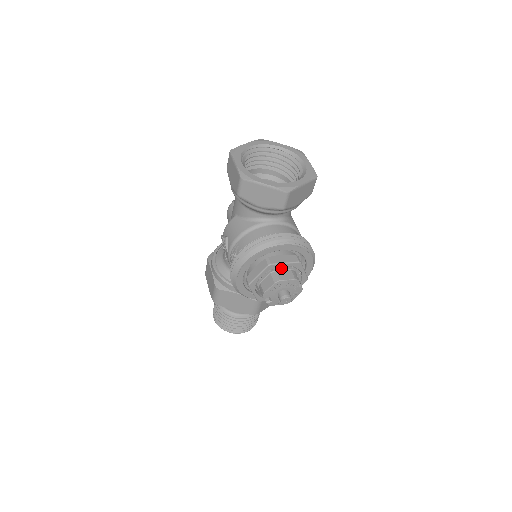
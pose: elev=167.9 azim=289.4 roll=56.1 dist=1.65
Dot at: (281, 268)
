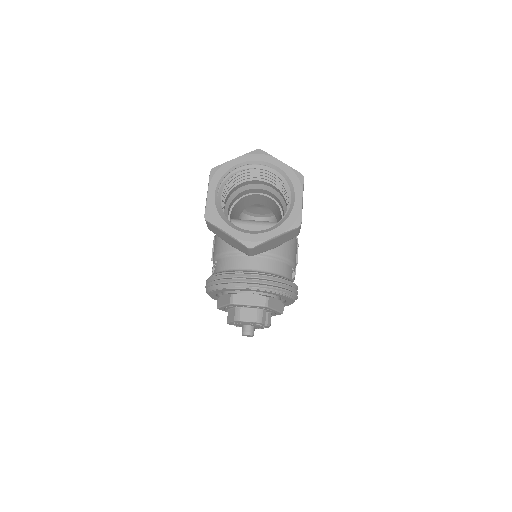
Dot at: (246, 306)
